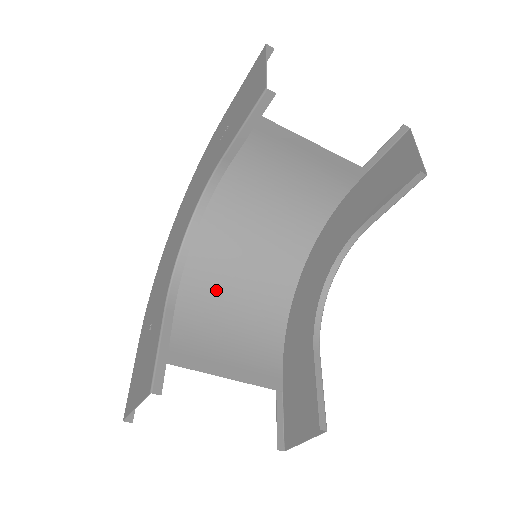
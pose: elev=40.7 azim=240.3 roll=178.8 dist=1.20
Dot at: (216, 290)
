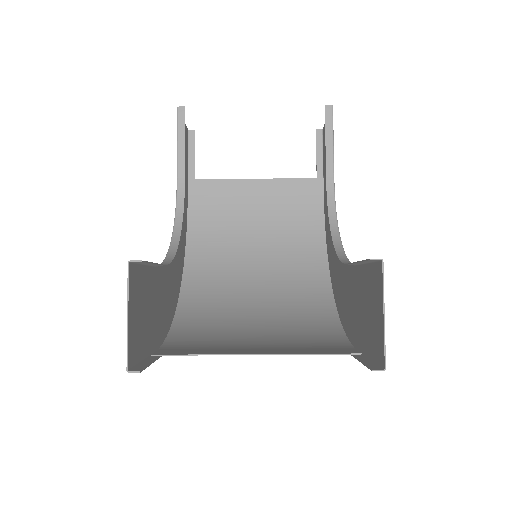
Dot at: (242, 321)
